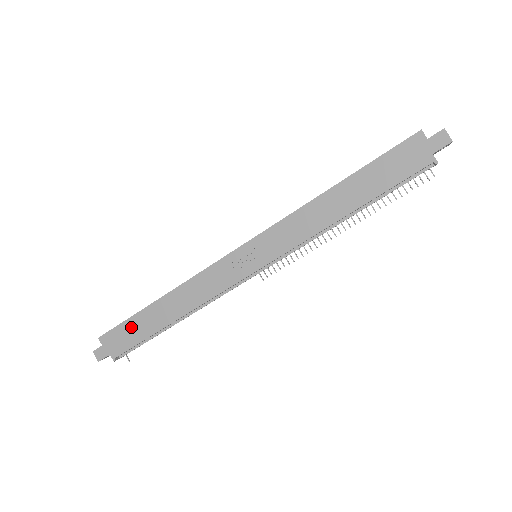
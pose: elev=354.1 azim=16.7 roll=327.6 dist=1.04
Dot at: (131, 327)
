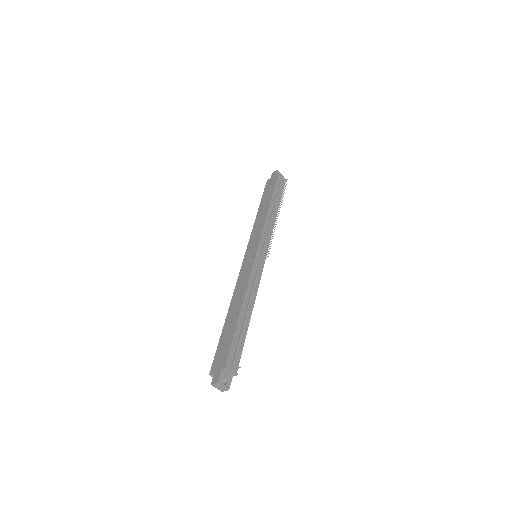
Dot at: (223, 343)
